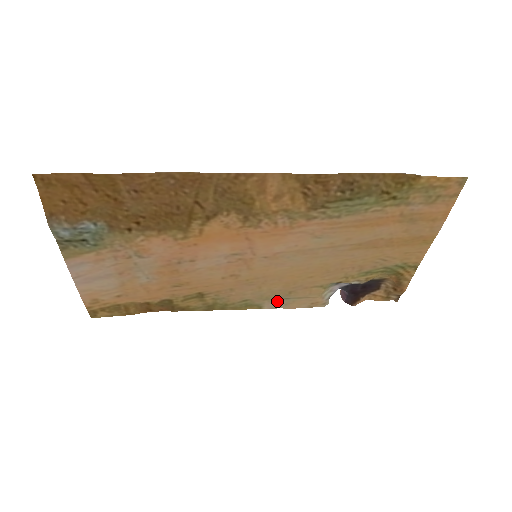
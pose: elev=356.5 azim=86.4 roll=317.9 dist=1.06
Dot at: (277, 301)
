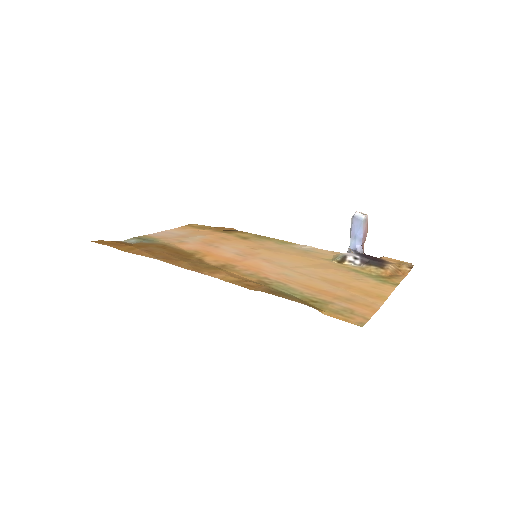
Dot at: (303, 248)
